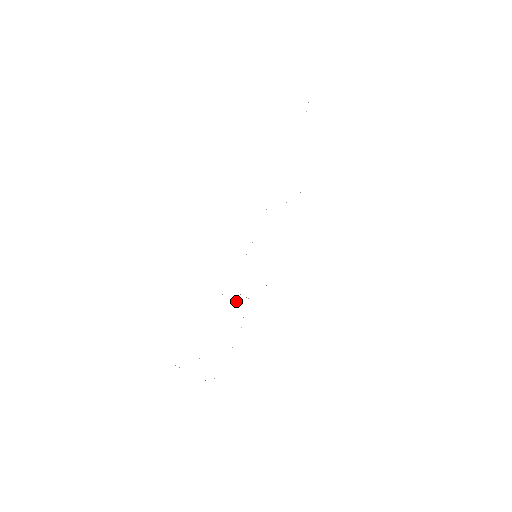
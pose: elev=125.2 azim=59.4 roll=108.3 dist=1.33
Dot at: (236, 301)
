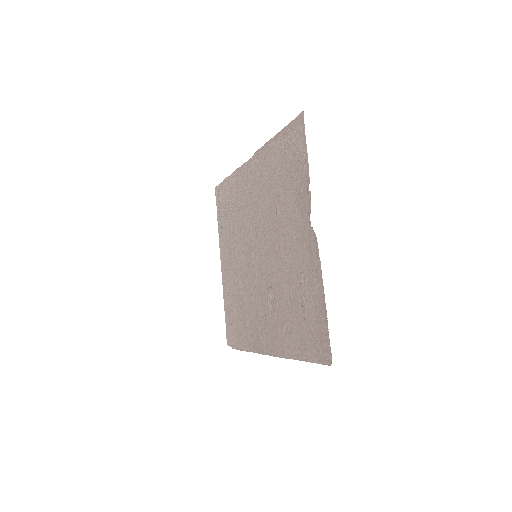
Dot at: (275, 273)
